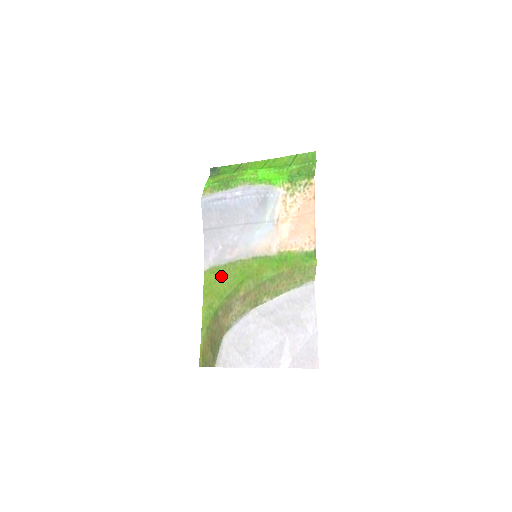
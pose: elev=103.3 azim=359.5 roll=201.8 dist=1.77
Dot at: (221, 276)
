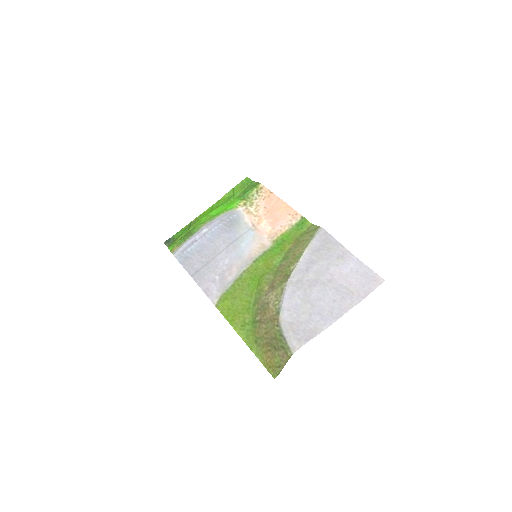
Dot at: (235, 295)
